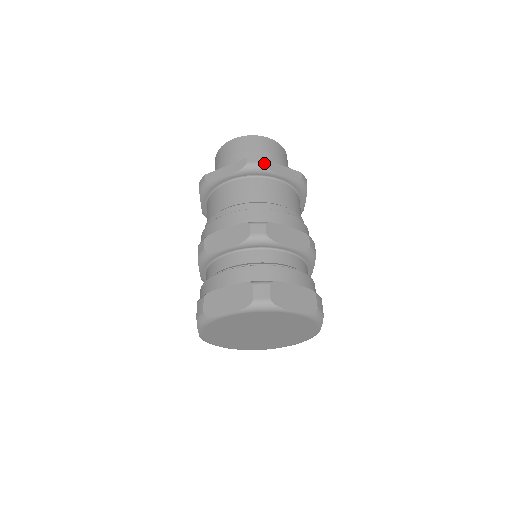
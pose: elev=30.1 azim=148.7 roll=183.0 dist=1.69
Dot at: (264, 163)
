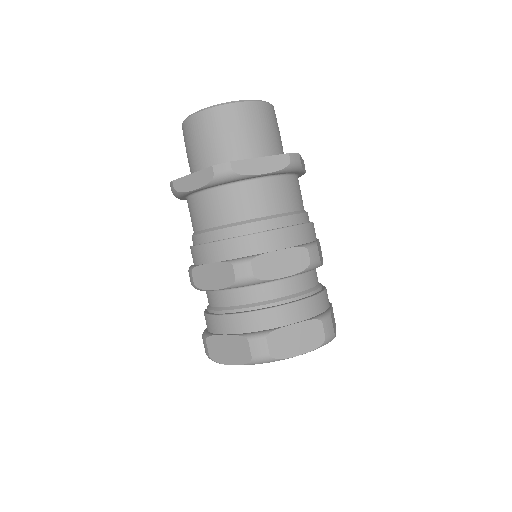
Dot at: occluded
